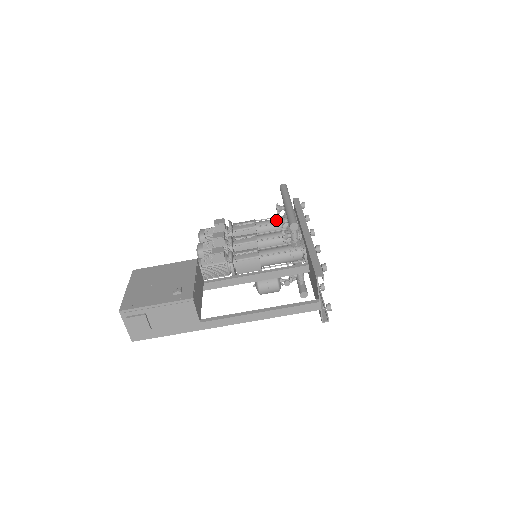
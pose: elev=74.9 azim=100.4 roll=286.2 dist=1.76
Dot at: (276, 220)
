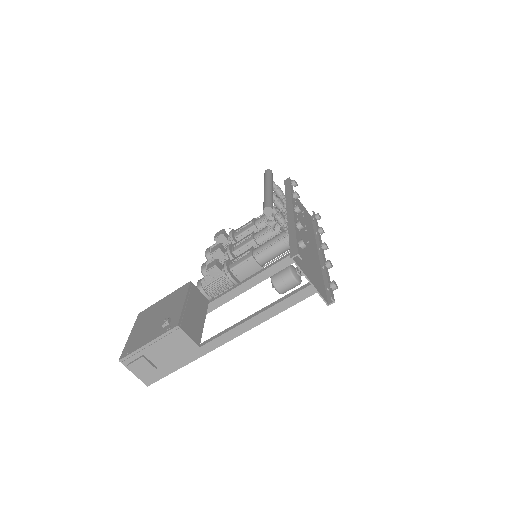
Dot at: occluded
